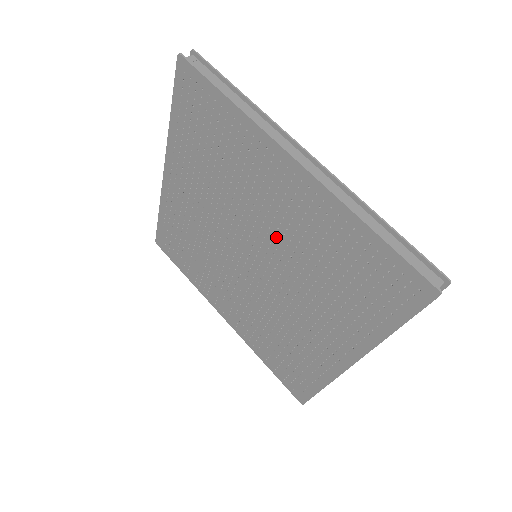
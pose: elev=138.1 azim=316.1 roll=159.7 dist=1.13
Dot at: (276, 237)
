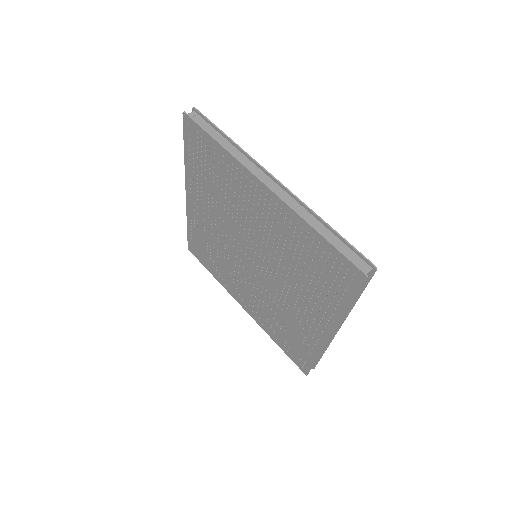
Dot at: (264, 241)
